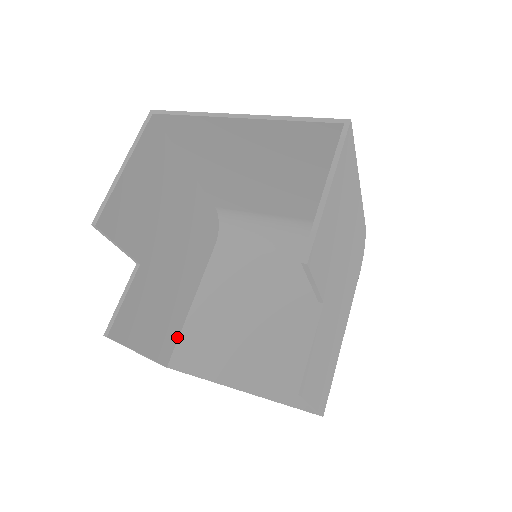
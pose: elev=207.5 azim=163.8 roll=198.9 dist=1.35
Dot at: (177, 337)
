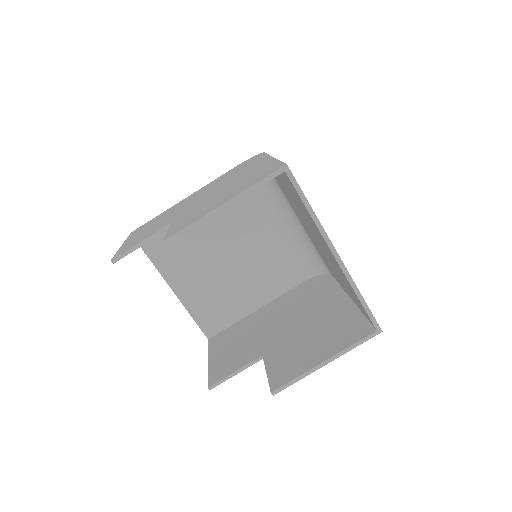
Dot at: occluded
